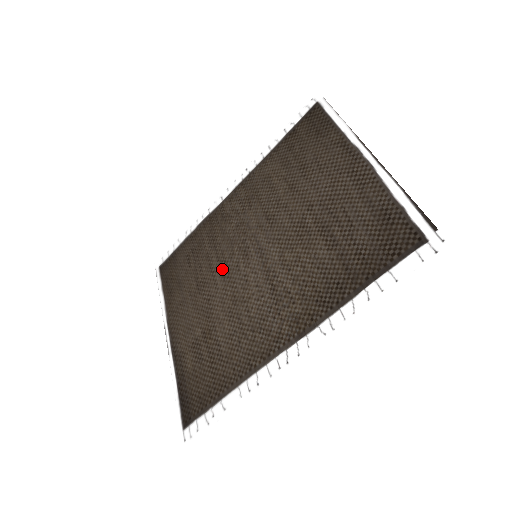
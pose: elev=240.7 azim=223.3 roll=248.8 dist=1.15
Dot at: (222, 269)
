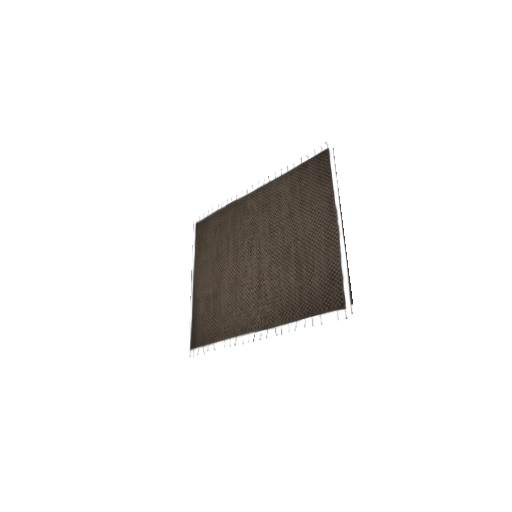
Dot at: (234, 252)
